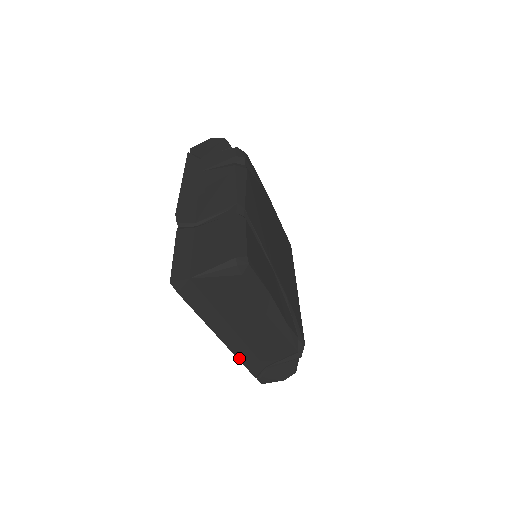
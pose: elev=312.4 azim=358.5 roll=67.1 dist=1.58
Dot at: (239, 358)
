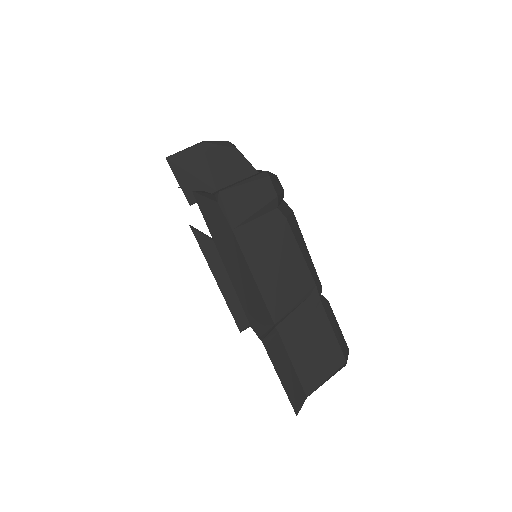
Dot at: occluded
